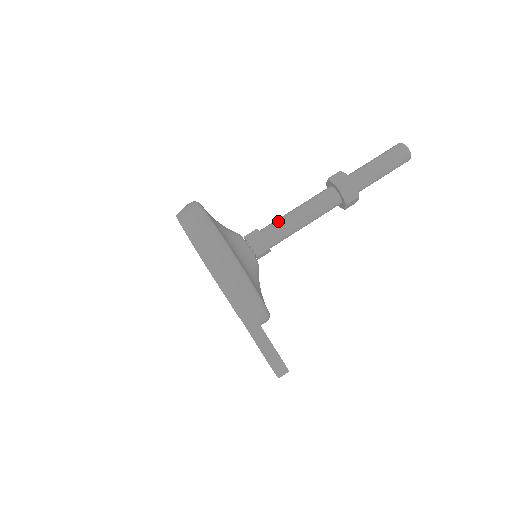
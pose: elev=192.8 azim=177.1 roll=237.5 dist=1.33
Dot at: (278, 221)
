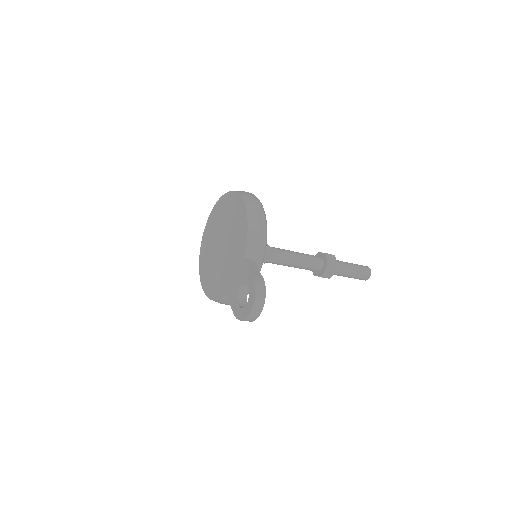
Dot at: (279, 248)
